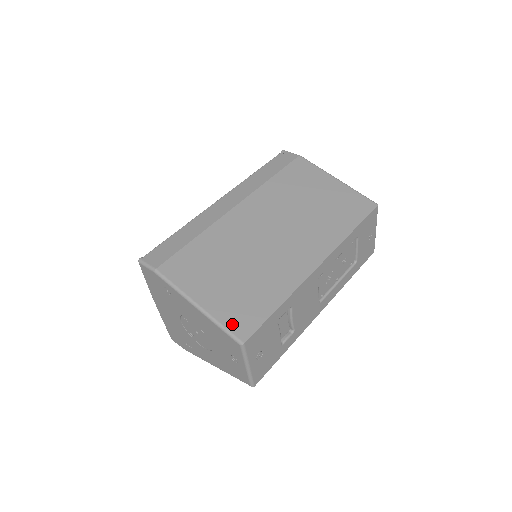
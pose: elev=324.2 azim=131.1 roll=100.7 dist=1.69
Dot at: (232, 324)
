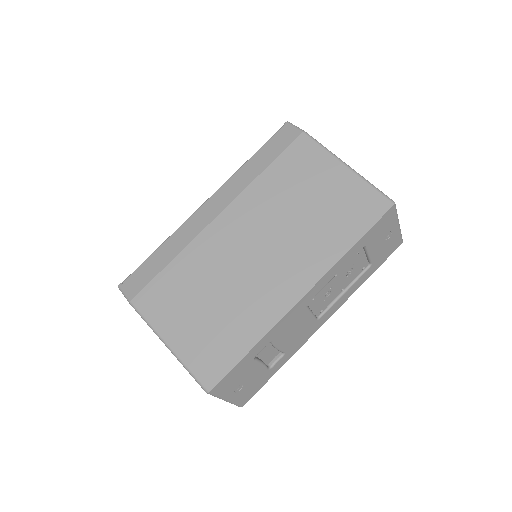
Dot at: (199, 369)
